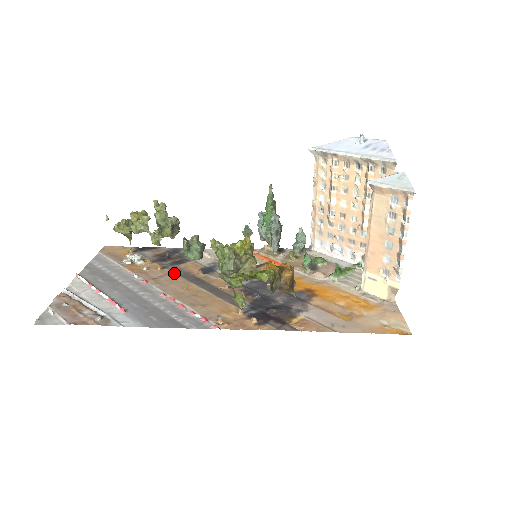
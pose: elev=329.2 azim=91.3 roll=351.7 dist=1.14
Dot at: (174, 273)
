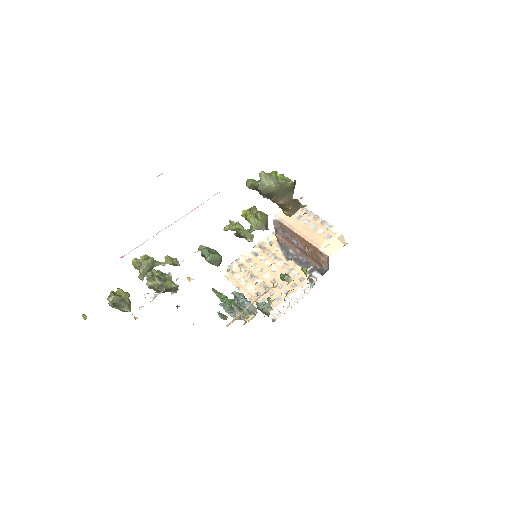
Dot at: occluded
